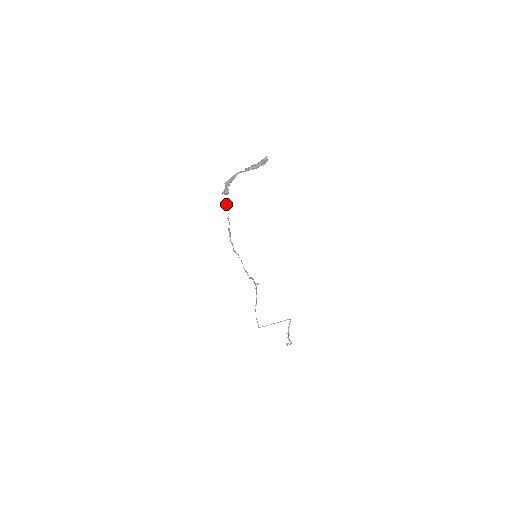
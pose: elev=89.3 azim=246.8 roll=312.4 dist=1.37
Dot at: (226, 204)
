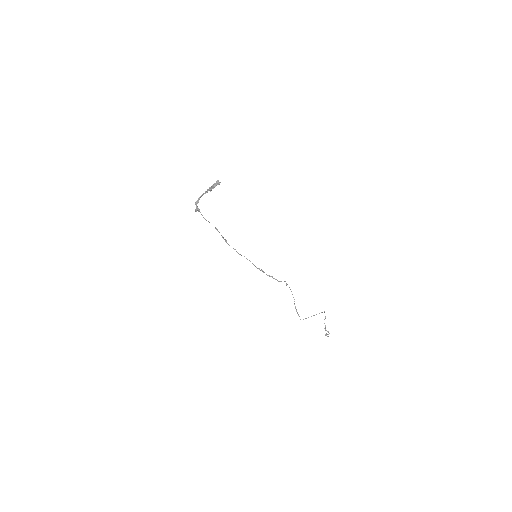
Dot at: (204, 218)
